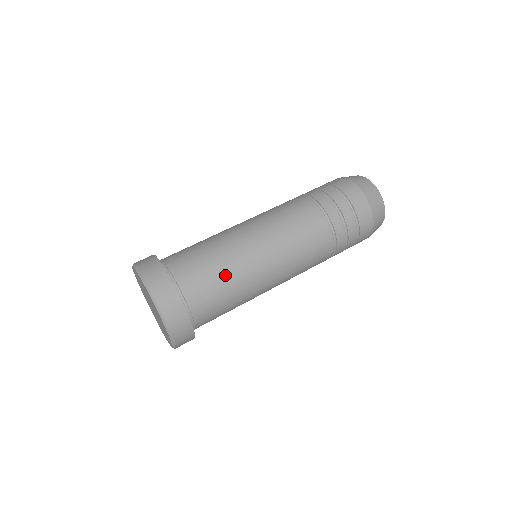
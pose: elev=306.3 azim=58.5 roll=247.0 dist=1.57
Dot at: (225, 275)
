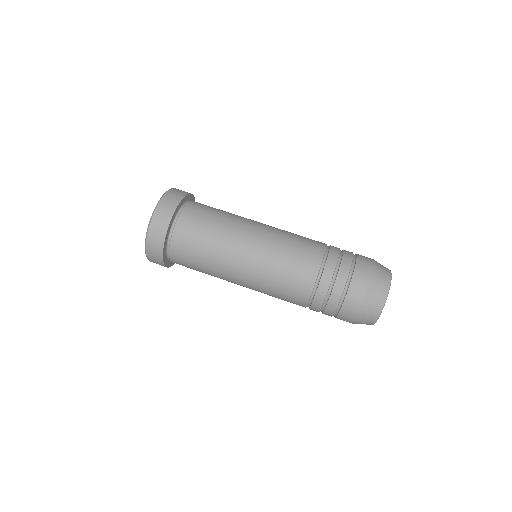
Dot at: (206, 260)
